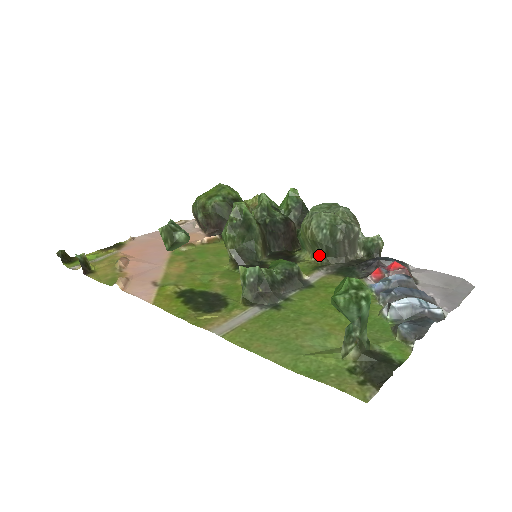
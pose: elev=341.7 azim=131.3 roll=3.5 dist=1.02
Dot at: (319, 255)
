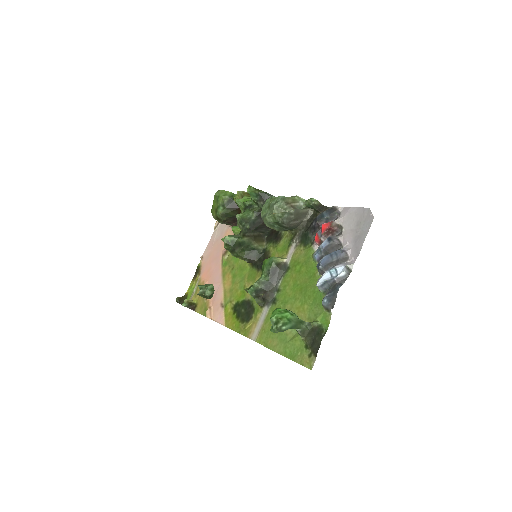
Dot at: (288, 230)
